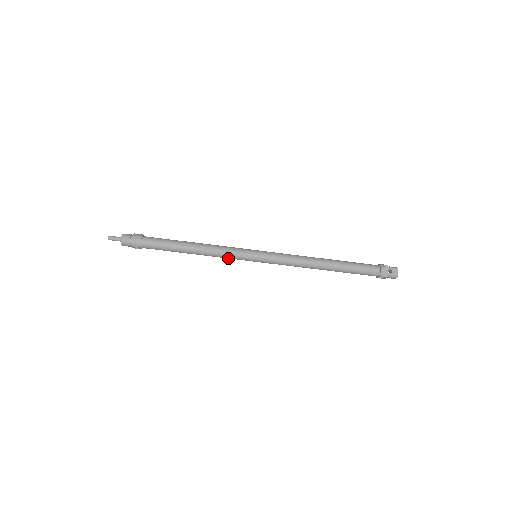
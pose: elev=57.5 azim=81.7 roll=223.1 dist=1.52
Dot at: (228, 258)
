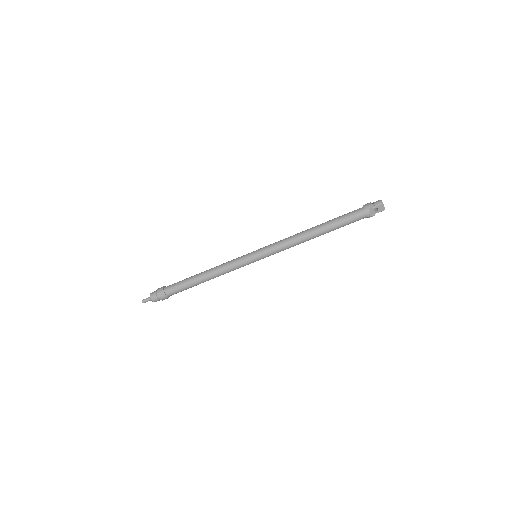
Dot at: occluded
